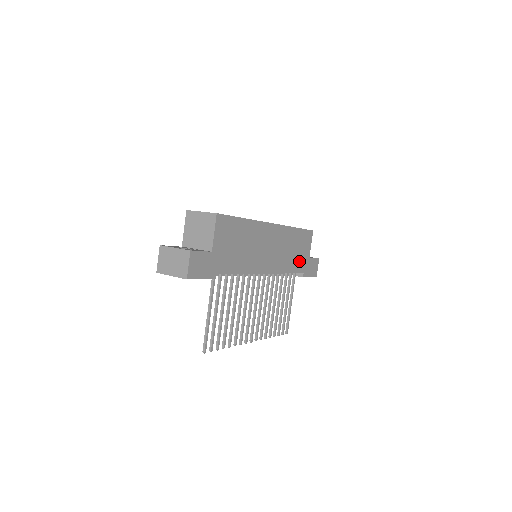
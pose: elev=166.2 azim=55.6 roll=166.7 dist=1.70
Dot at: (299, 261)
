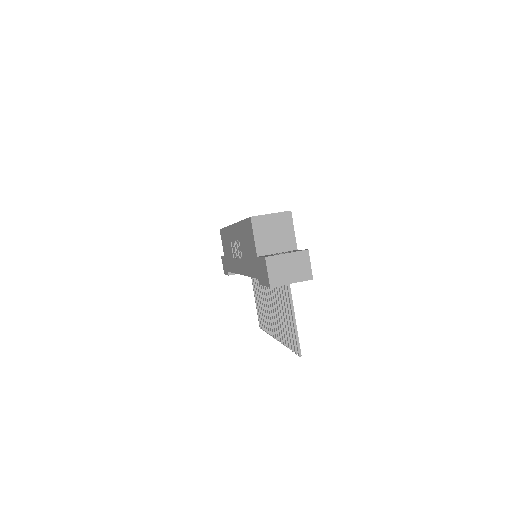
Dot at: occluded
